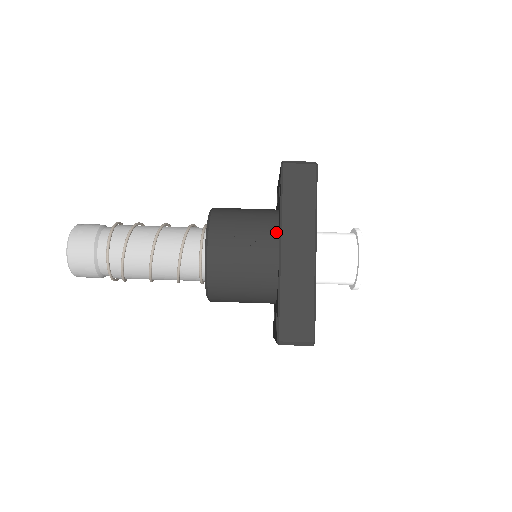
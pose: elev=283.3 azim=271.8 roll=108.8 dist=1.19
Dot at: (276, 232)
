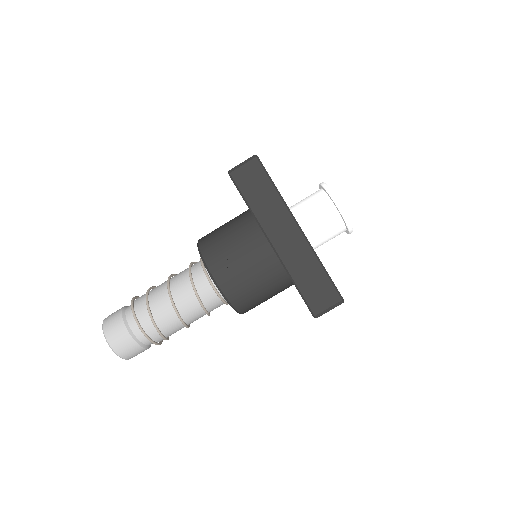
Dot at: (259, 232)
